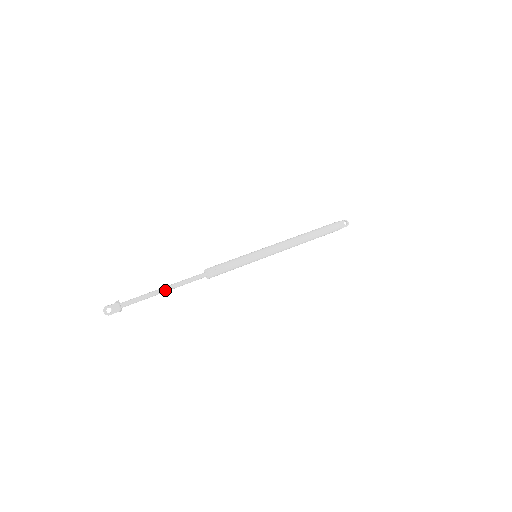
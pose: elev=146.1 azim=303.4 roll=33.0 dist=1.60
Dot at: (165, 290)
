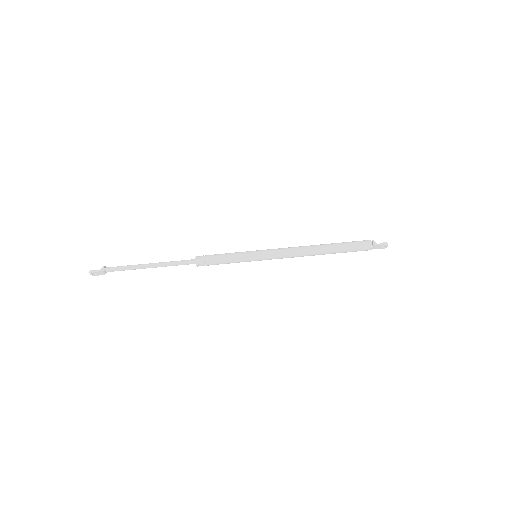
Dot at: occluded
